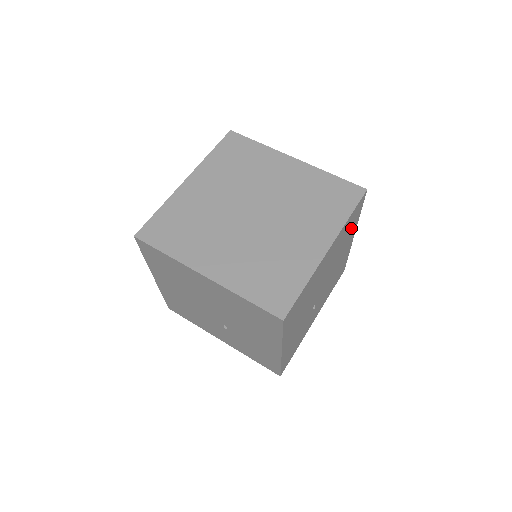
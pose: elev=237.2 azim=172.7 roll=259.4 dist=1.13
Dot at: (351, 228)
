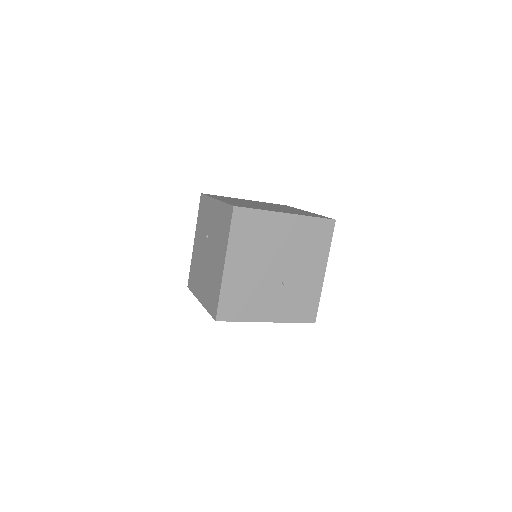
Dot at: occluded
